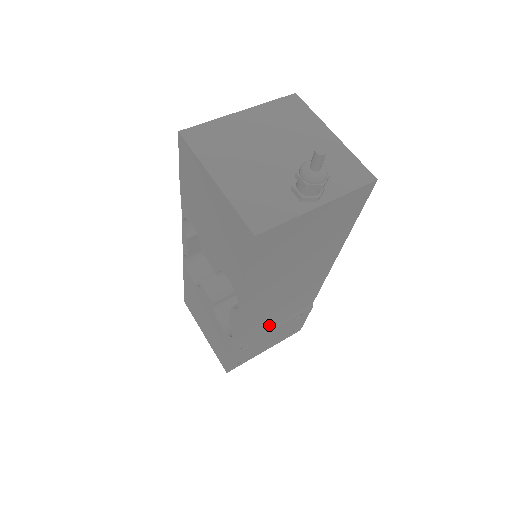
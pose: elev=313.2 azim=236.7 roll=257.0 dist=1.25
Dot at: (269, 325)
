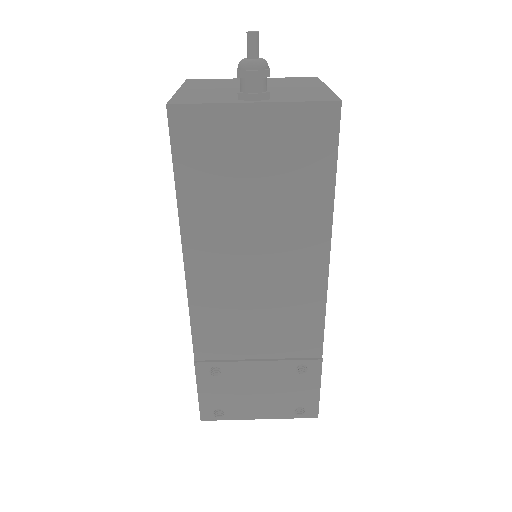
Dot at: (250, 350)
